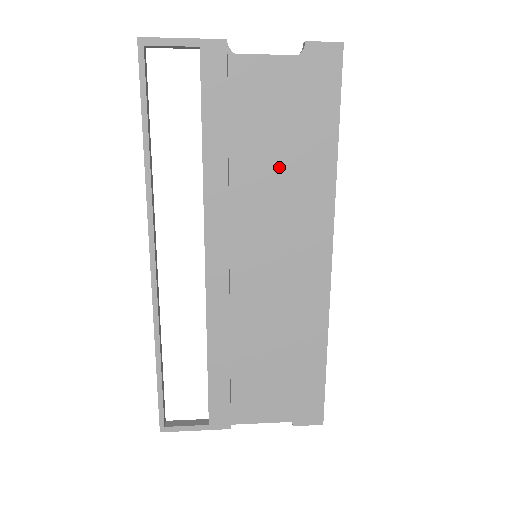
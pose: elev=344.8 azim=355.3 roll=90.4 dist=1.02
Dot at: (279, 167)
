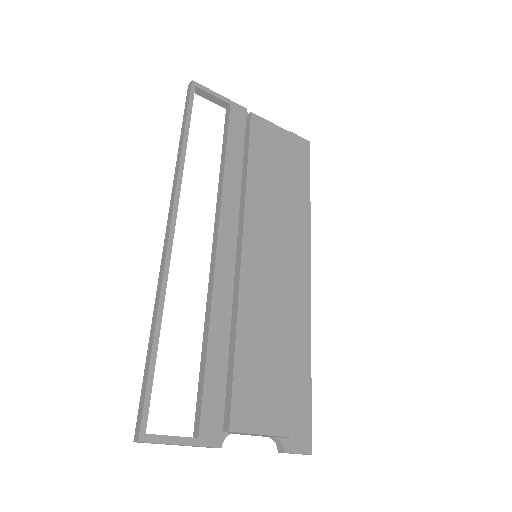
Dot at: (279, 190)
